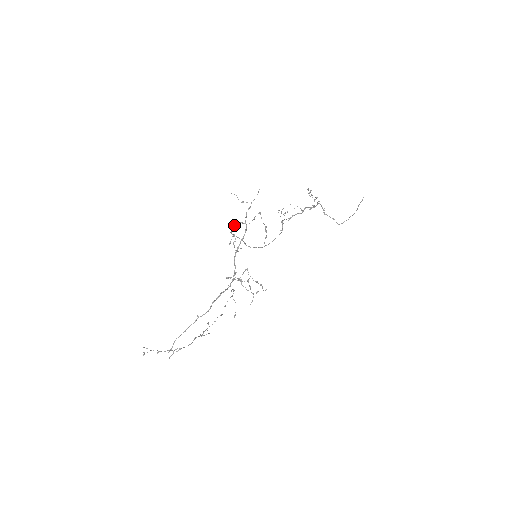
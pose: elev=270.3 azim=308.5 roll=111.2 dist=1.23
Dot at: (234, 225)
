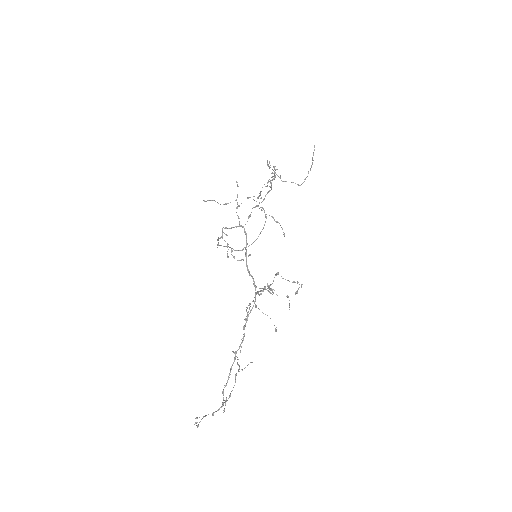
Dot at: (225, 234)
